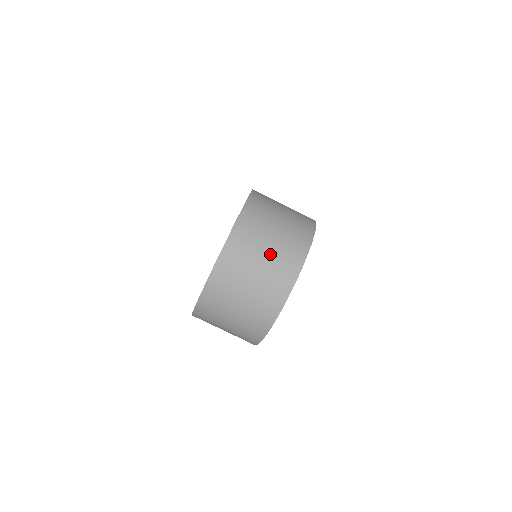
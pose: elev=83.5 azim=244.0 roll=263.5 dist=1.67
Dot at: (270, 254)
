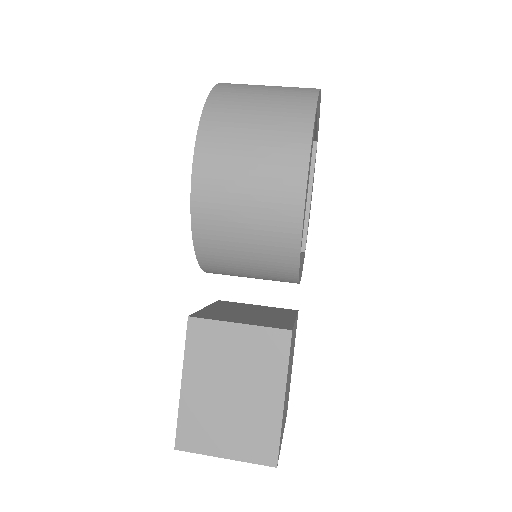
Dot at: occluded
